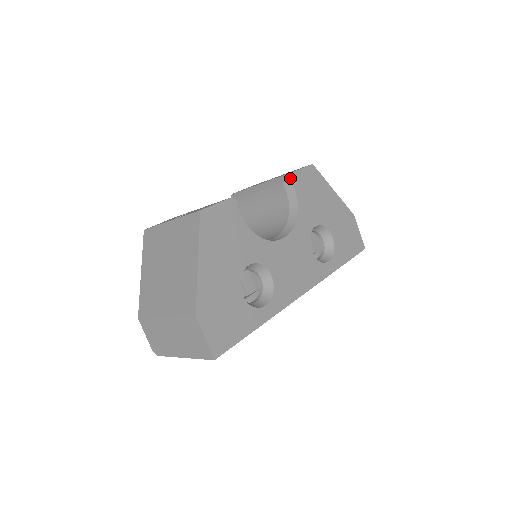
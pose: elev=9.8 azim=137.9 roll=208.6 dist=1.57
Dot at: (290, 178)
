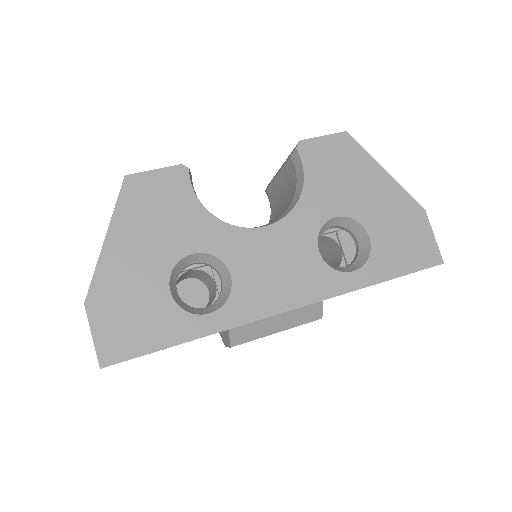
Dot at: (296, 147)
